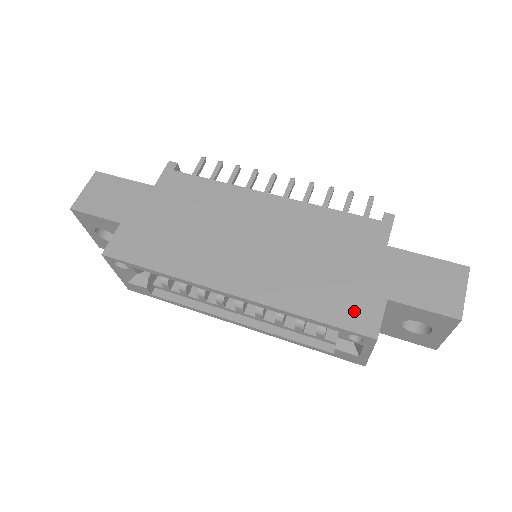
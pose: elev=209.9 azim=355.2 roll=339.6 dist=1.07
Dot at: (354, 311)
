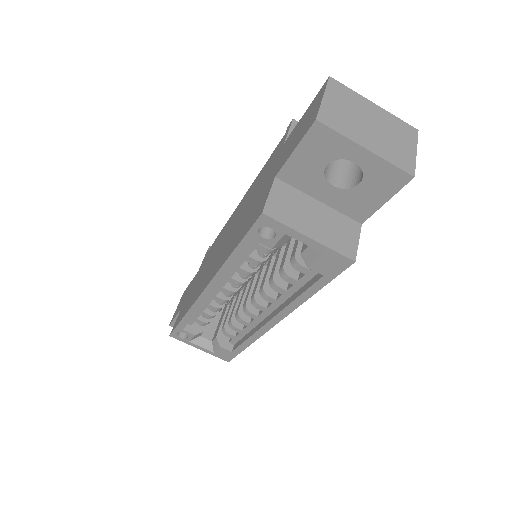
Dot at: (255, 213)
